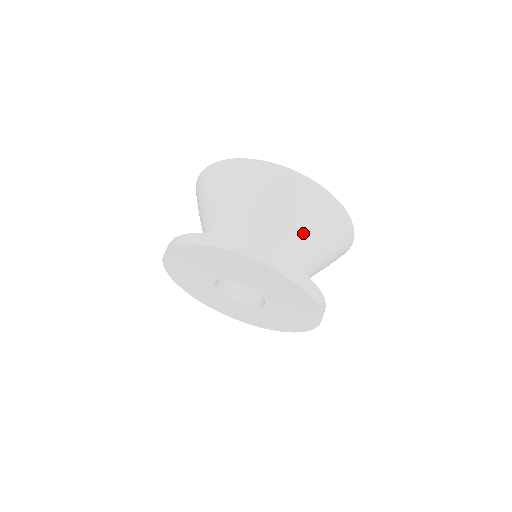
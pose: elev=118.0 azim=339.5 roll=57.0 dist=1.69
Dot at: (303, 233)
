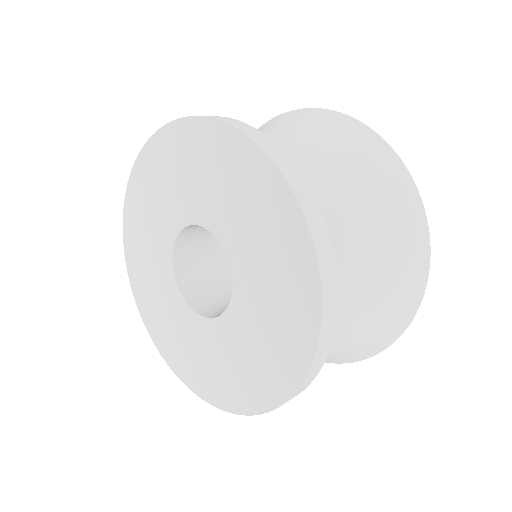
Dot at: occluded
